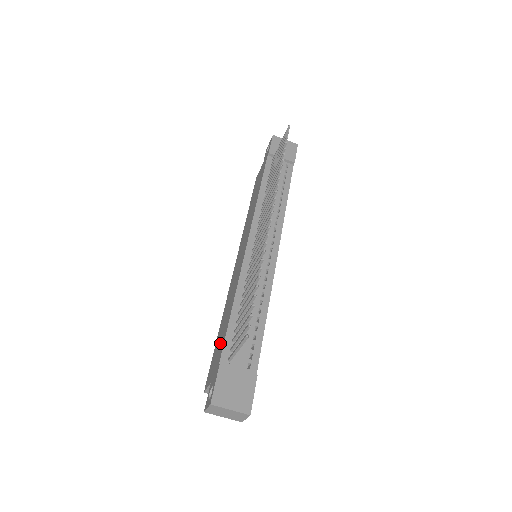
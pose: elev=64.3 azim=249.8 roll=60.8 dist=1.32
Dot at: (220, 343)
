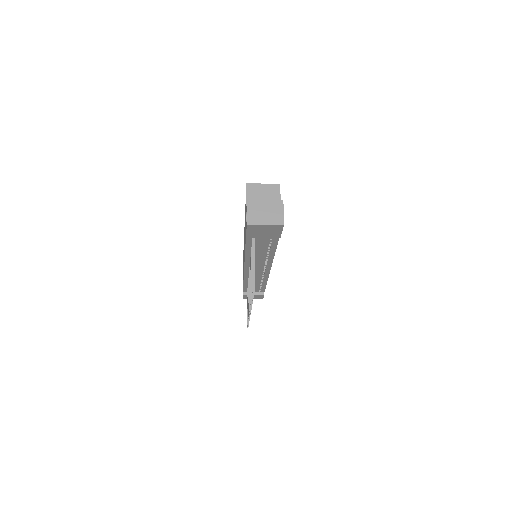
Dot at: occluded
